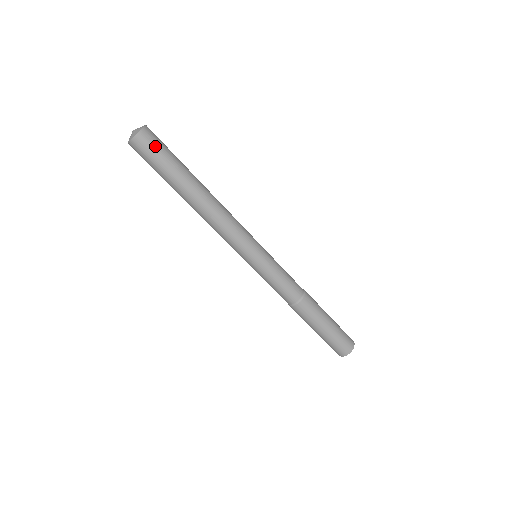
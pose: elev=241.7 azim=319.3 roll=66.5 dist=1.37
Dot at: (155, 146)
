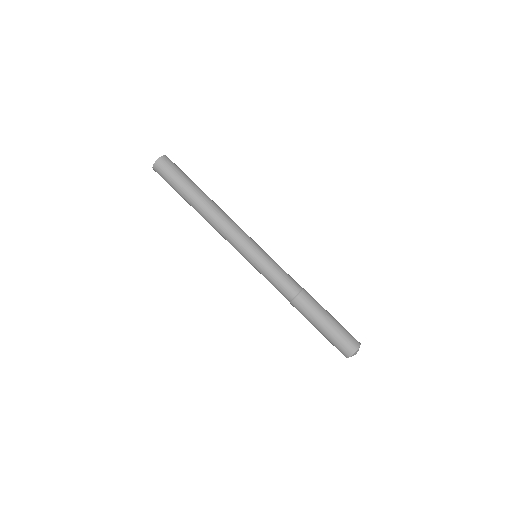
Dot at: (174, 165)
